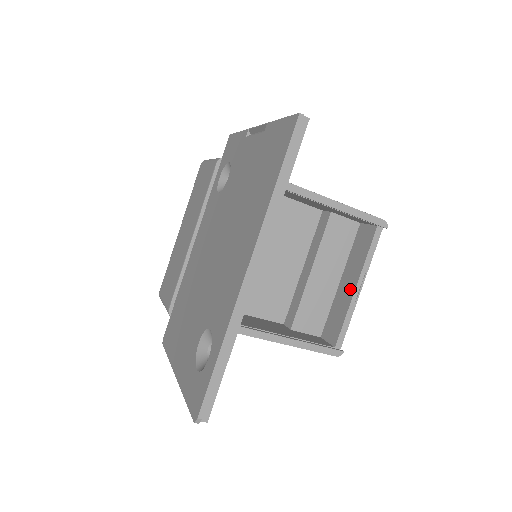
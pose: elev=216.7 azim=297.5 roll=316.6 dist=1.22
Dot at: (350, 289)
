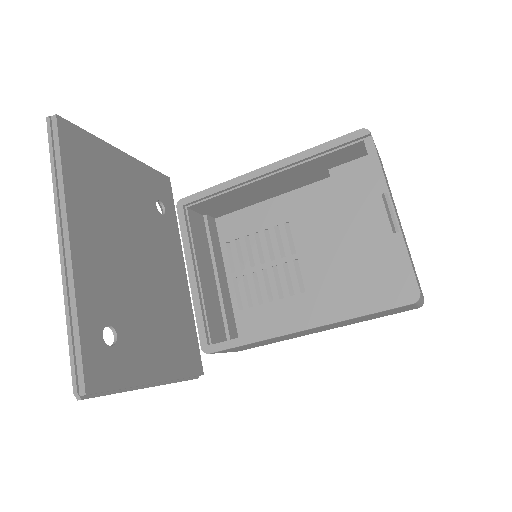
Dot at: occluded
